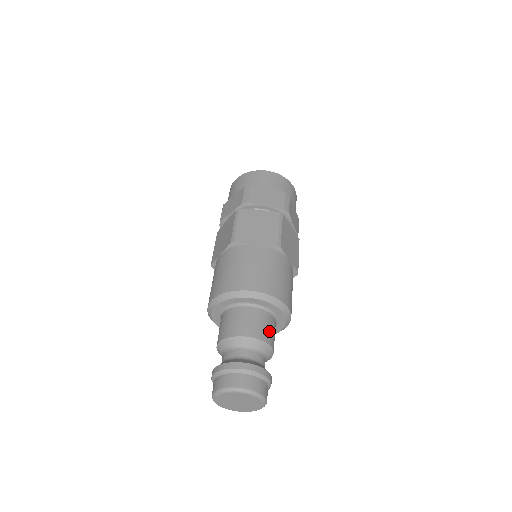
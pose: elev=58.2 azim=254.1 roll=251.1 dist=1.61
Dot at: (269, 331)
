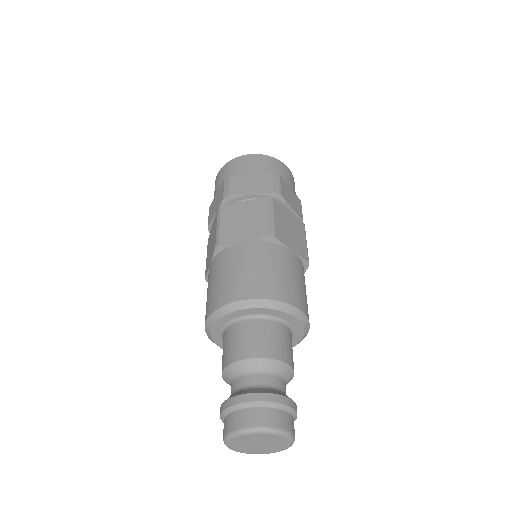
Dot at: (280, 344)
